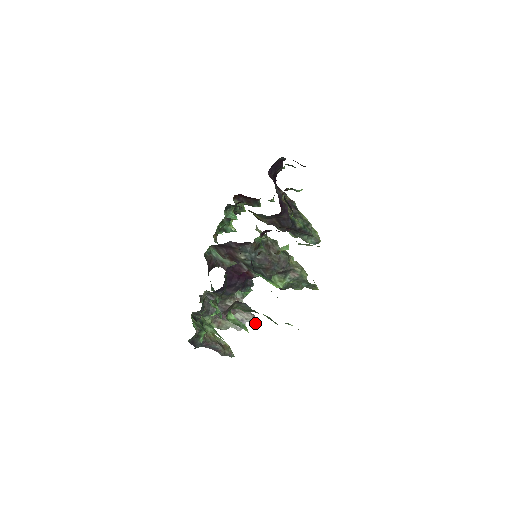
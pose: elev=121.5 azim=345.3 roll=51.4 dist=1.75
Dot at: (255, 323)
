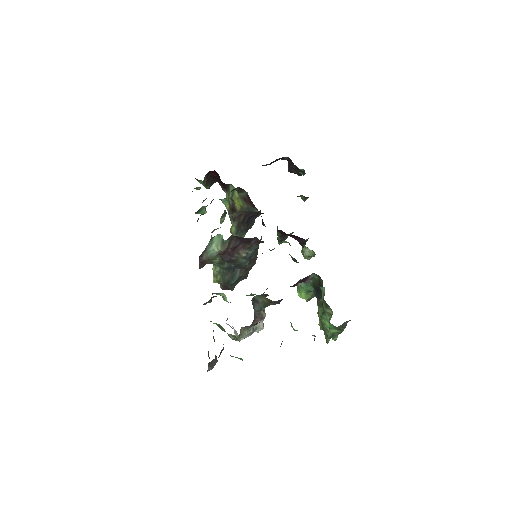
Dot at: (258, 332)
